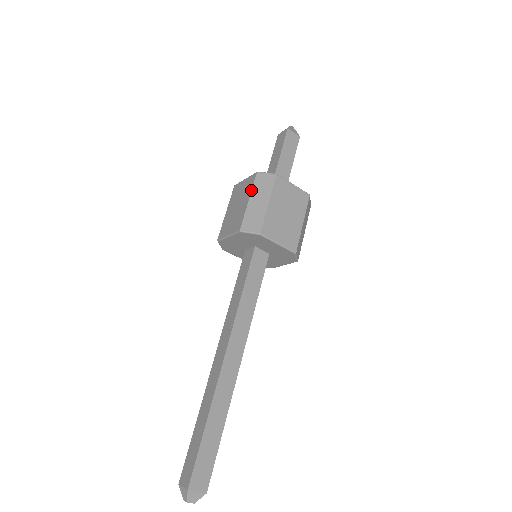
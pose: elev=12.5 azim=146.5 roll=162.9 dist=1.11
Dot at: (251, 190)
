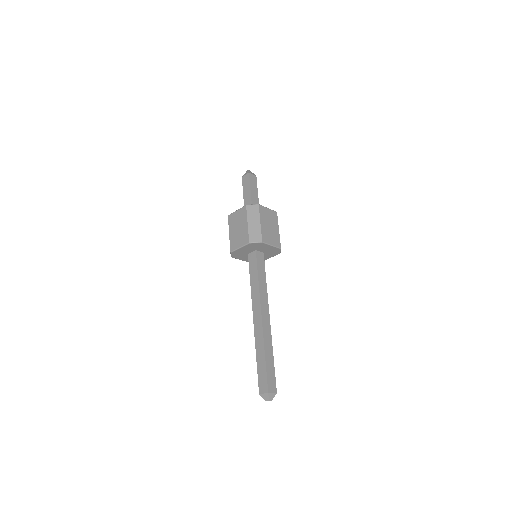
Dot at: (247, 217)
